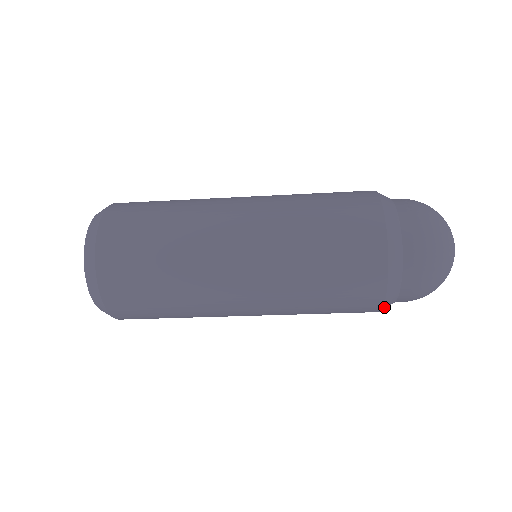
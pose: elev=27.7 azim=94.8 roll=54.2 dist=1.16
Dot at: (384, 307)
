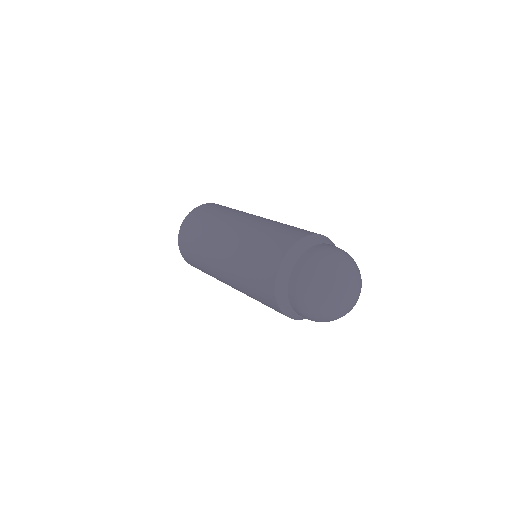
Dot at: occluded
